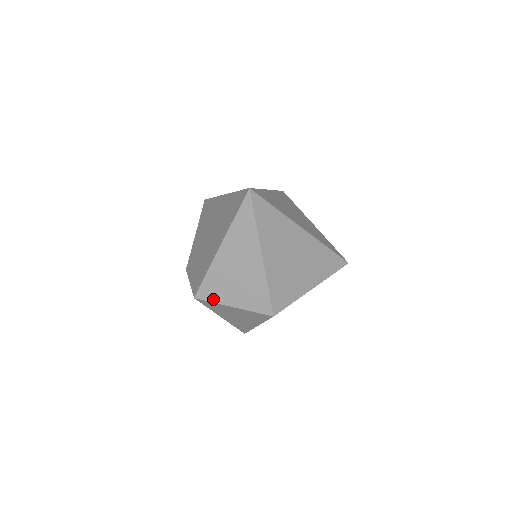
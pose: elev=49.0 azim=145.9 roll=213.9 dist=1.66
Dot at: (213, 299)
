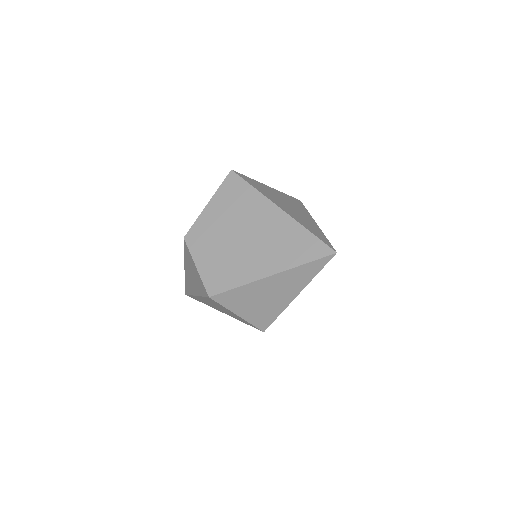
Dot at: (226, 304)
